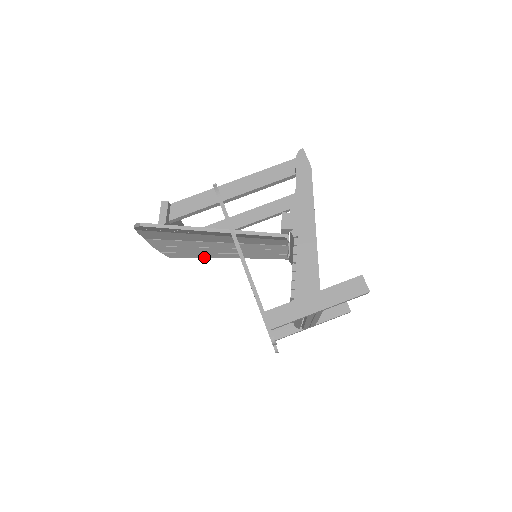
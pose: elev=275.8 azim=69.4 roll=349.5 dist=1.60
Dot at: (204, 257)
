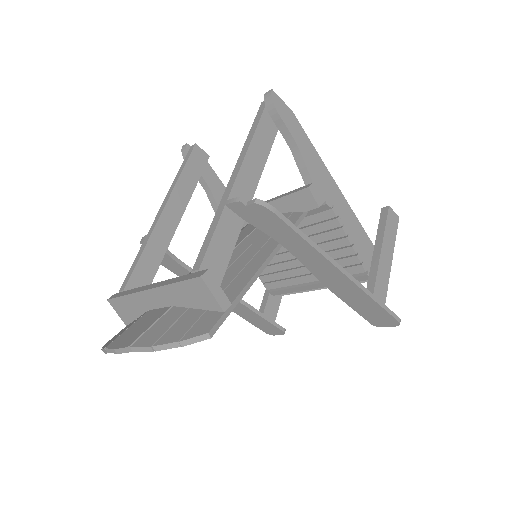
Dot at: occluded
